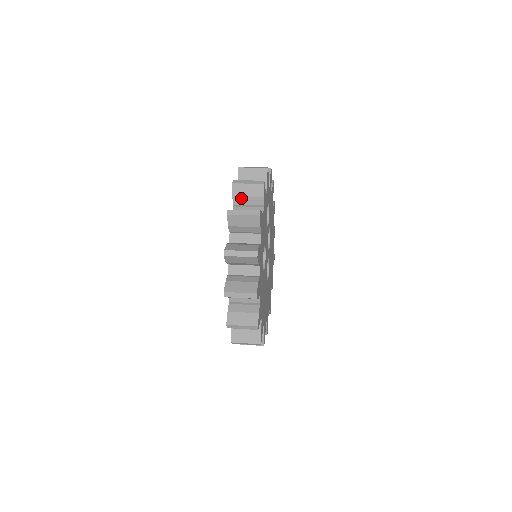
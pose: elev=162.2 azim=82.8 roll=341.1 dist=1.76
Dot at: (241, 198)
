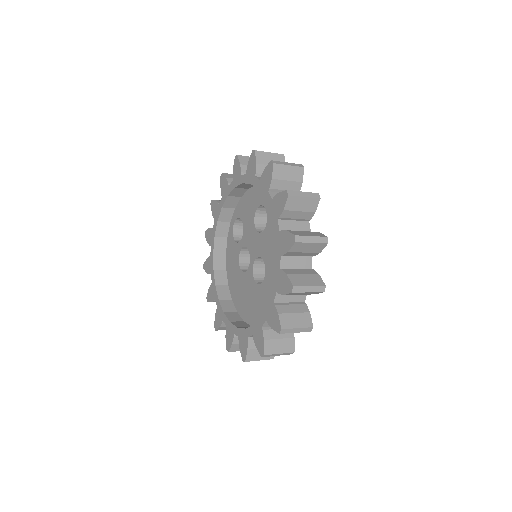
Dot at: occluded
